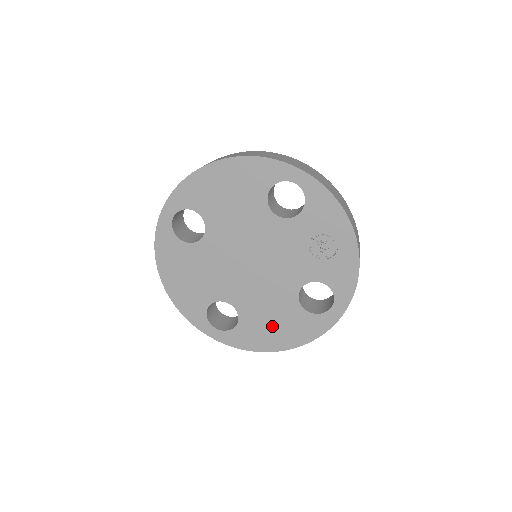
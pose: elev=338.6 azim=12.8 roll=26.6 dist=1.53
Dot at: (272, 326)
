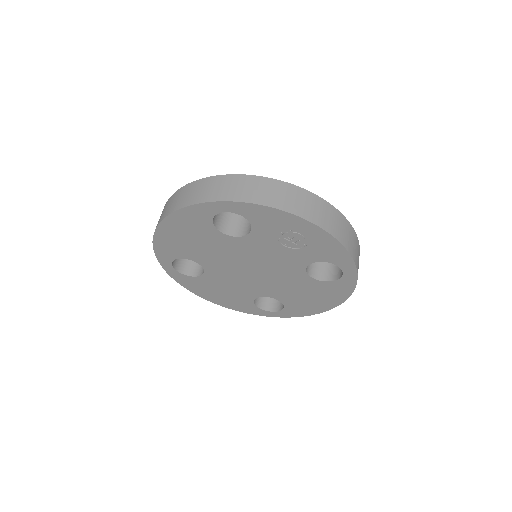
Dot at: (309, 298)
